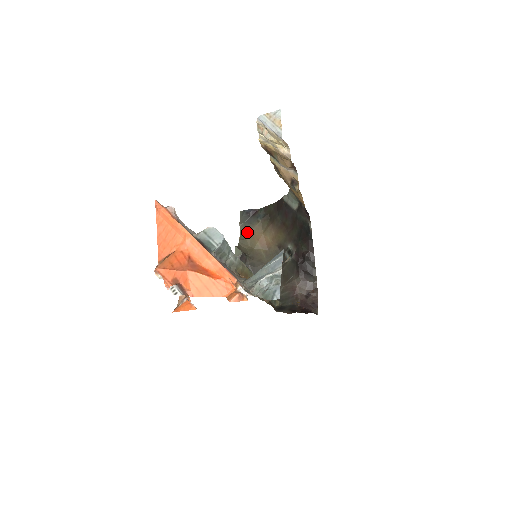
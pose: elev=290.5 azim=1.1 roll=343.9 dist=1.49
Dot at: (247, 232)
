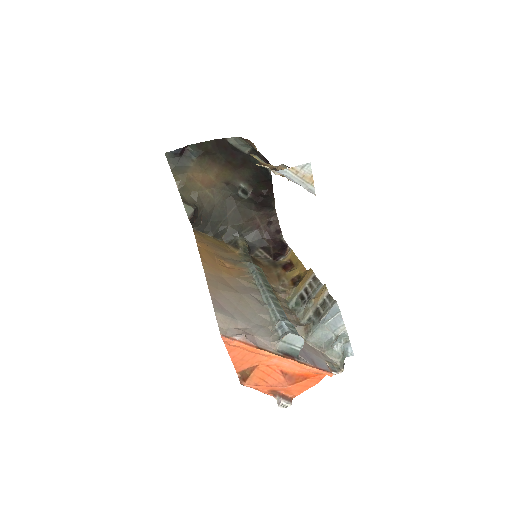
Dot at: (183, 176)
